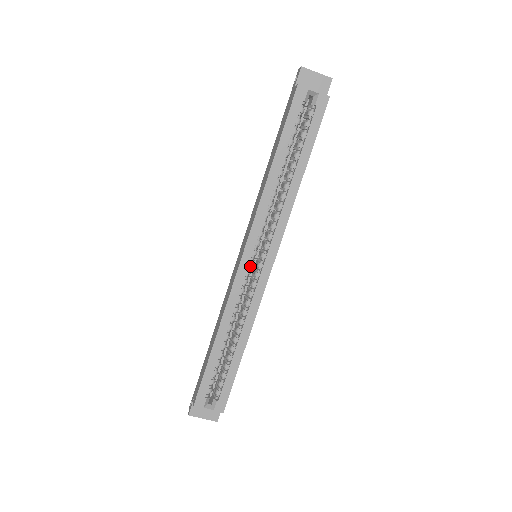
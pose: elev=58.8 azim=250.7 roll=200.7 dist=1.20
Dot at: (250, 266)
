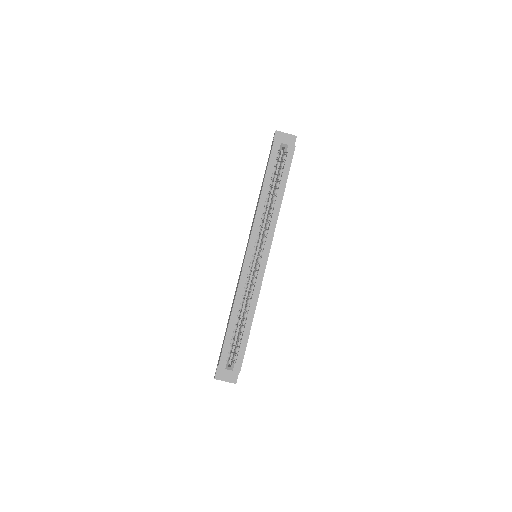
Dot at: (252, 261)
